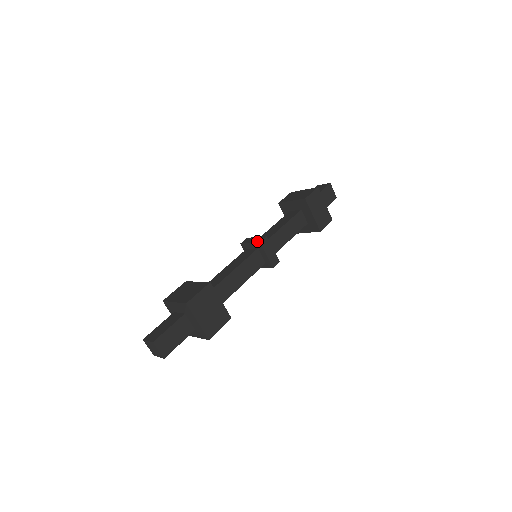
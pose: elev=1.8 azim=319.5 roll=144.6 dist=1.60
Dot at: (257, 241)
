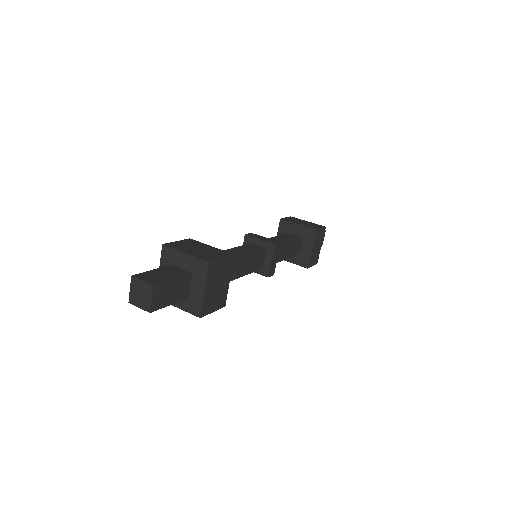
Dot at: (271, 242)
